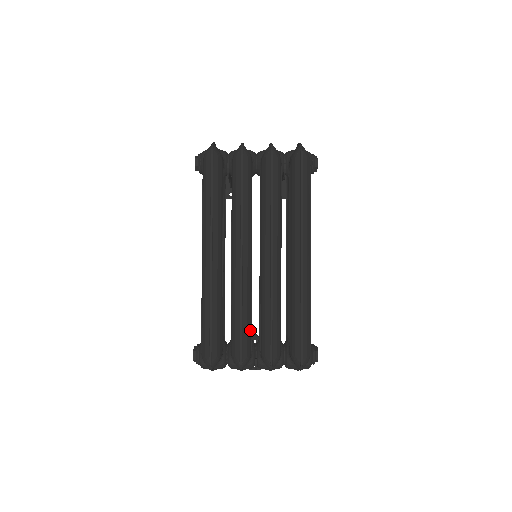
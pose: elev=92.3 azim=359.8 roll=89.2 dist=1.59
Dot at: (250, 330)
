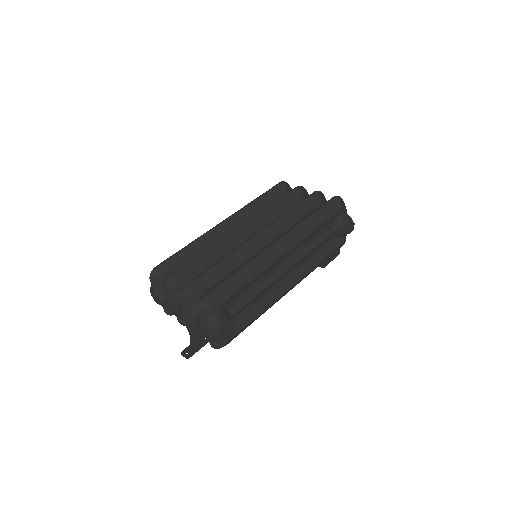
Dot at: (198, 271)
